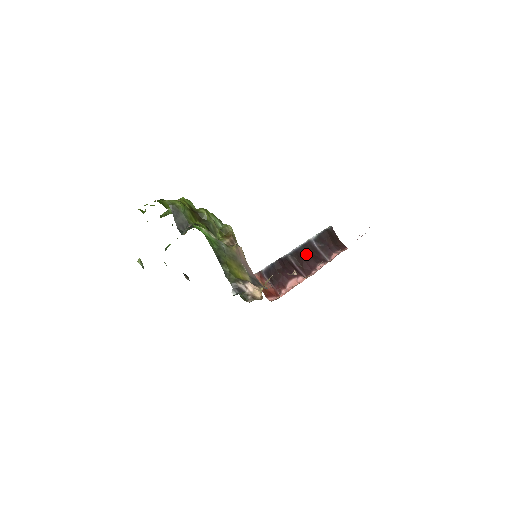
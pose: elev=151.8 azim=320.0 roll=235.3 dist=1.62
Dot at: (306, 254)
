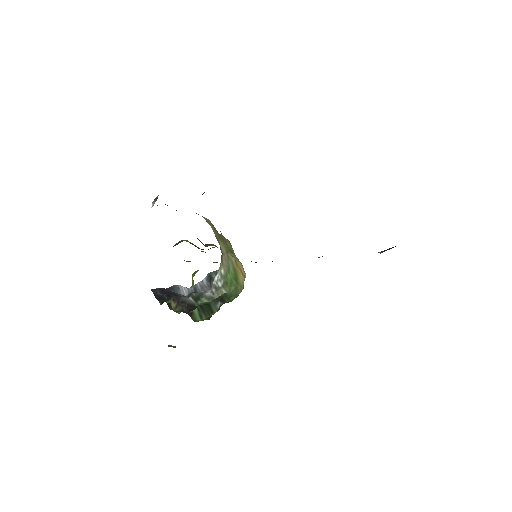
Dot at: occluded
